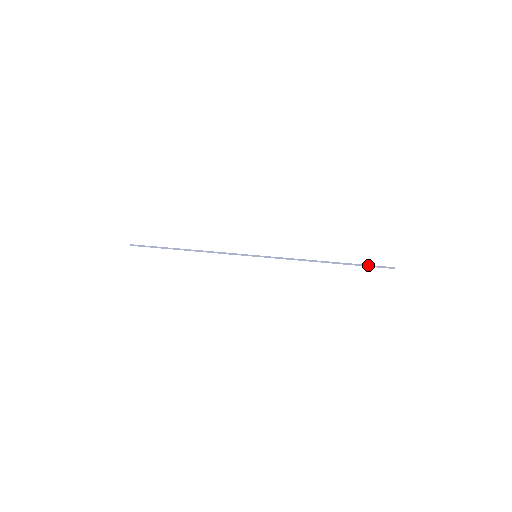
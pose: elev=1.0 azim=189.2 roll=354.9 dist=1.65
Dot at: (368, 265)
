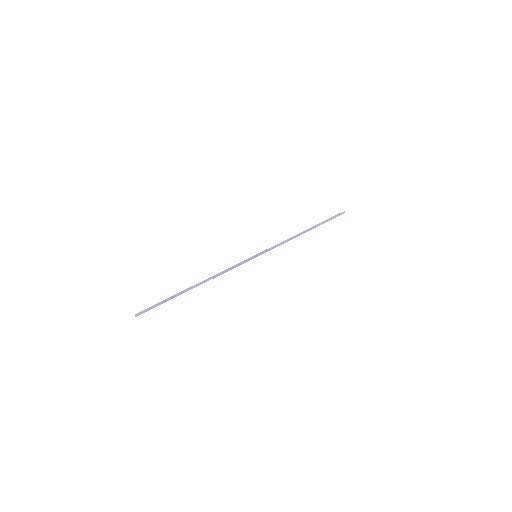
Dot at: (331, 219)
